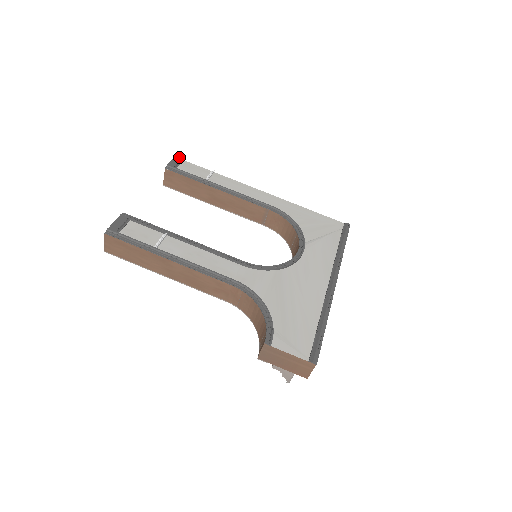
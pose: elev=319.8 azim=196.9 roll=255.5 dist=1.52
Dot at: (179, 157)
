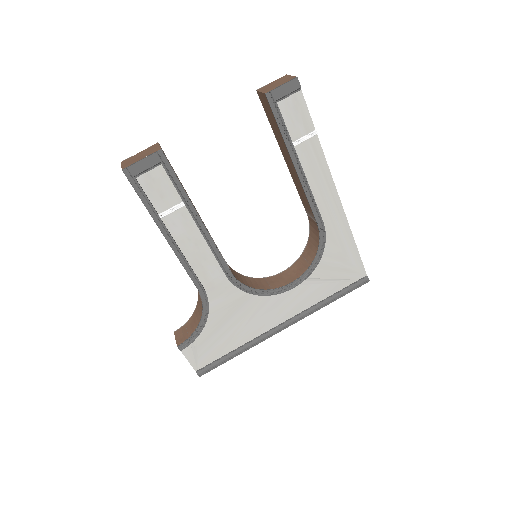
Dot at: (299, 83)
